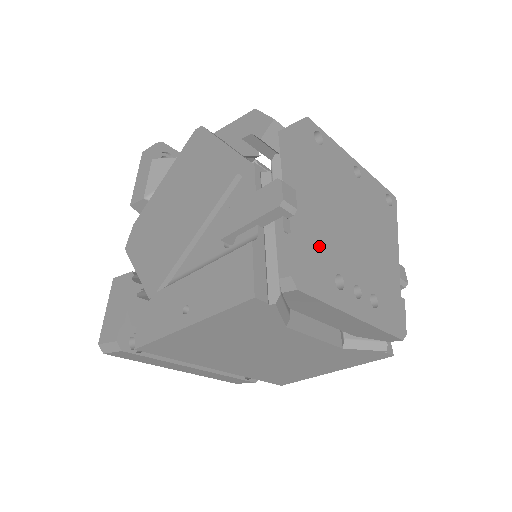
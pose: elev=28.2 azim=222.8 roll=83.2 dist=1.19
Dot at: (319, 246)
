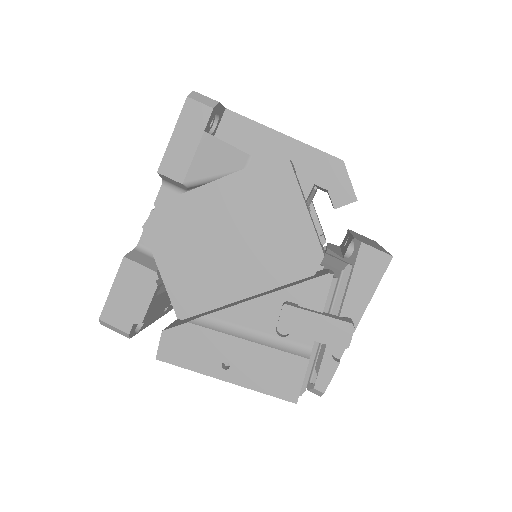
Dot at: occluded
